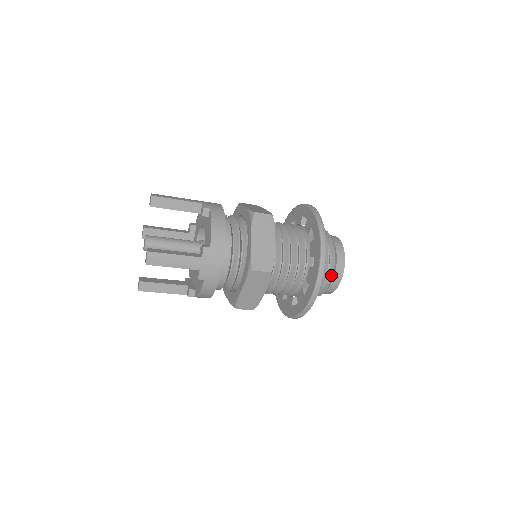
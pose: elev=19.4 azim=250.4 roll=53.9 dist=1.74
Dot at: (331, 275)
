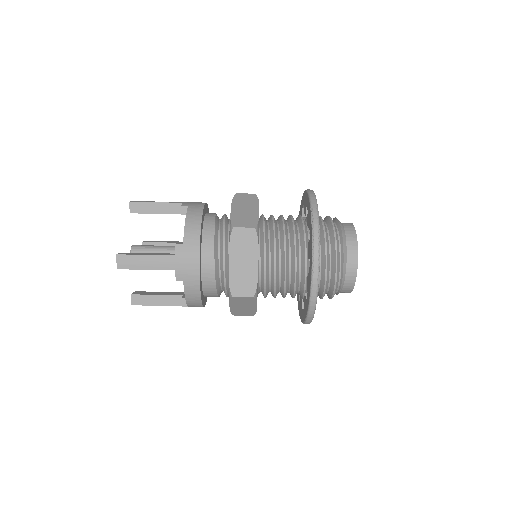
Dot at: (335, 219)
